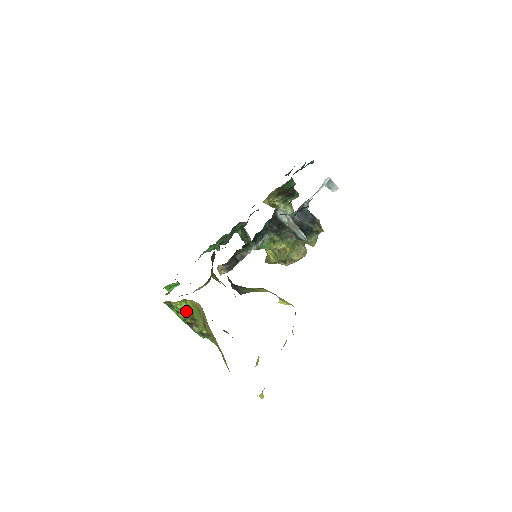
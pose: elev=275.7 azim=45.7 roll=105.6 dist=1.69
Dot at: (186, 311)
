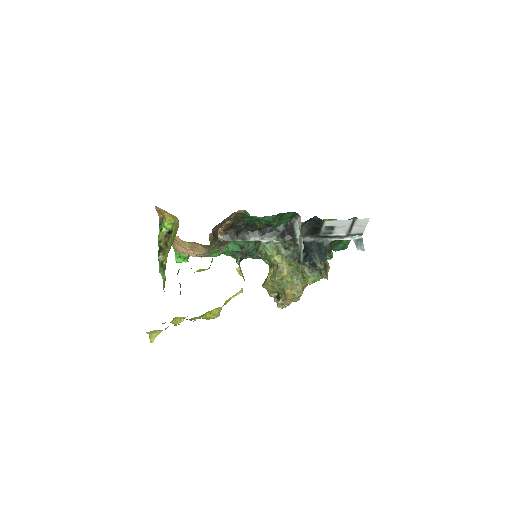
Dot at: (167, 232)
